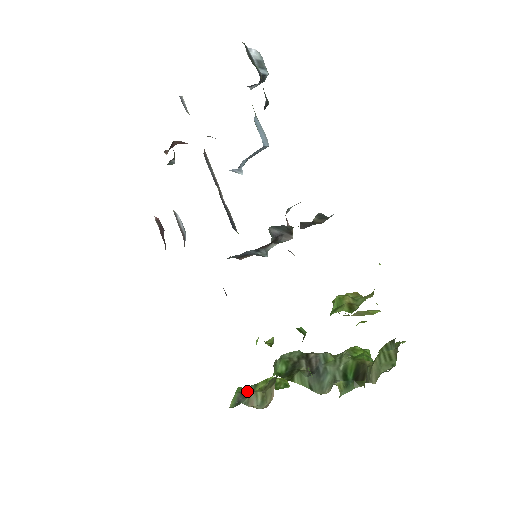
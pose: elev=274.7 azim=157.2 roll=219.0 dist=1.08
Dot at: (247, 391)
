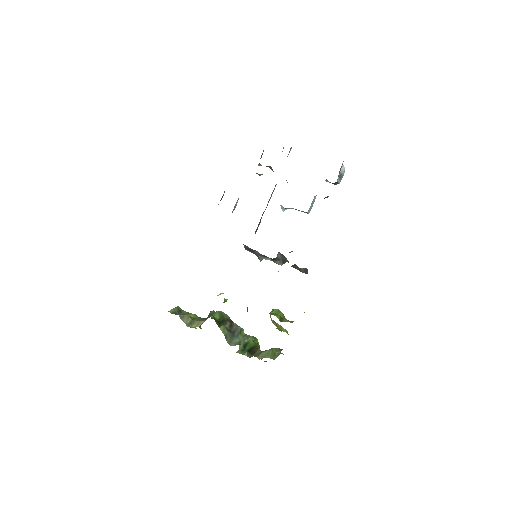
Dot at: (183, 312)
